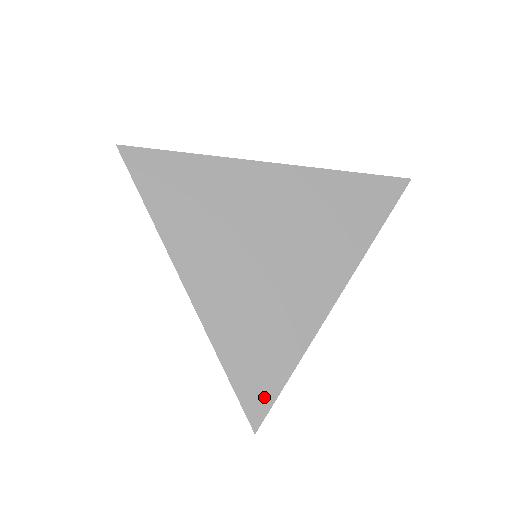
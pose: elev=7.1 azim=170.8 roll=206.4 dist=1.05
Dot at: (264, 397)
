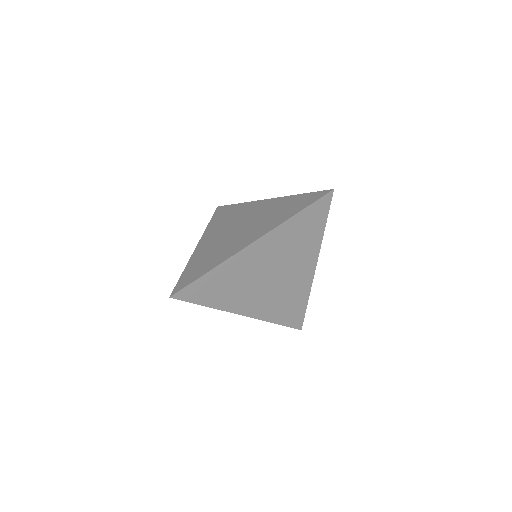
Dot at: (186, 283)
